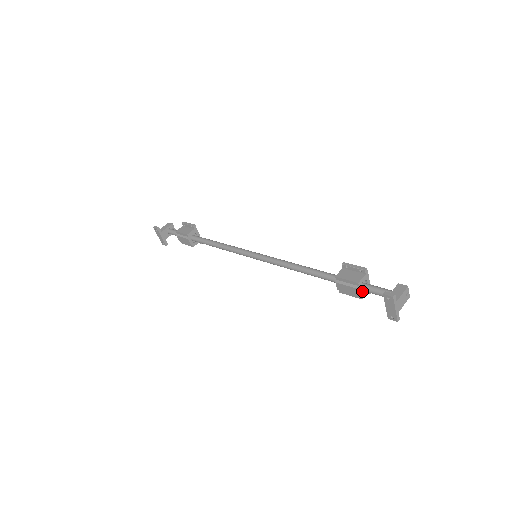
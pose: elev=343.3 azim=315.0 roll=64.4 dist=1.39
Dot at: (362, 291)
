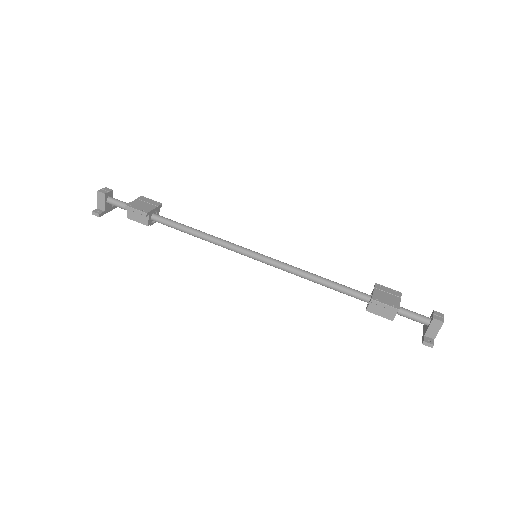
Dot at: occluded
